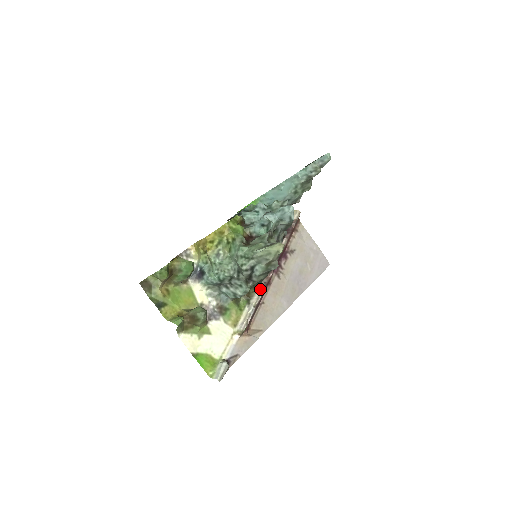
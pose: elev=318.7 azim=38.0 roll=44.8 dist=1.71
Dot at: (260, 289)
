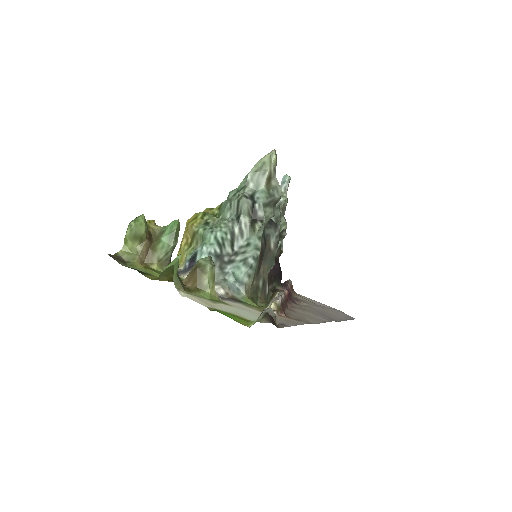
Dot at: (279, 291)
